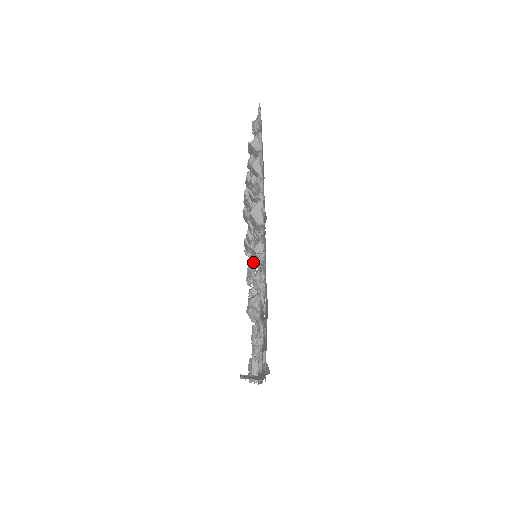
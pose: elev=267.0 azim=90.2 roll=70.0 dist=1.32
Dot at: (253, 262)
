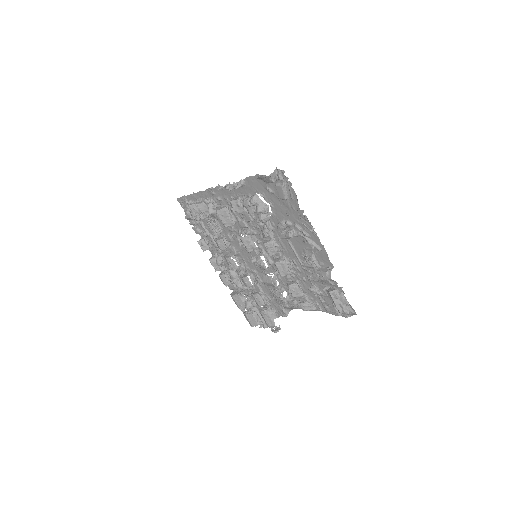
Dot at: (257, 256)
